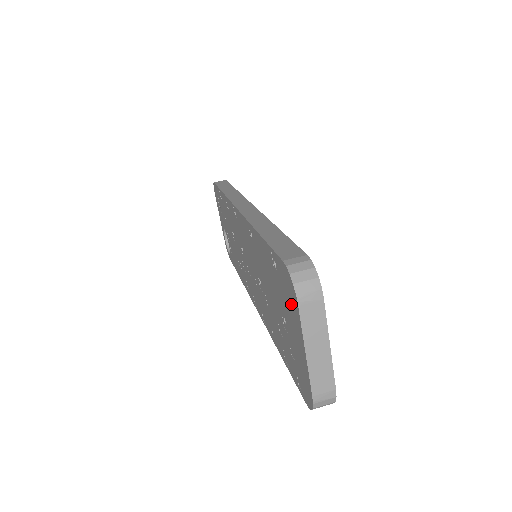
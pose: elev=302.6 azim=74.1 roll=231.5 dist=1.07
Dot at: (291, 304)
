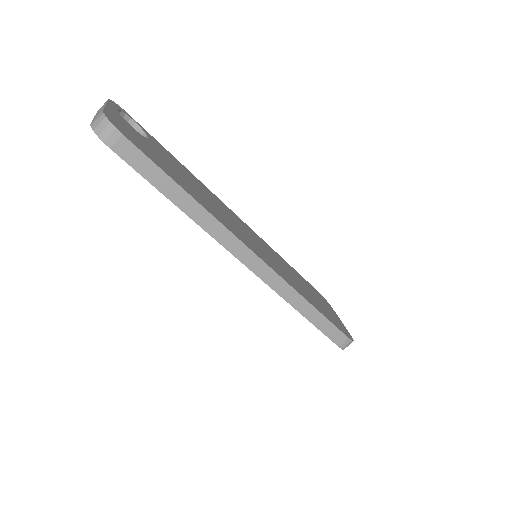
Dot at: occluded
